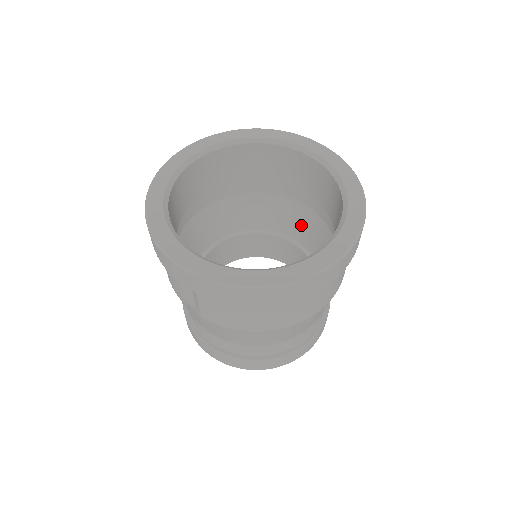
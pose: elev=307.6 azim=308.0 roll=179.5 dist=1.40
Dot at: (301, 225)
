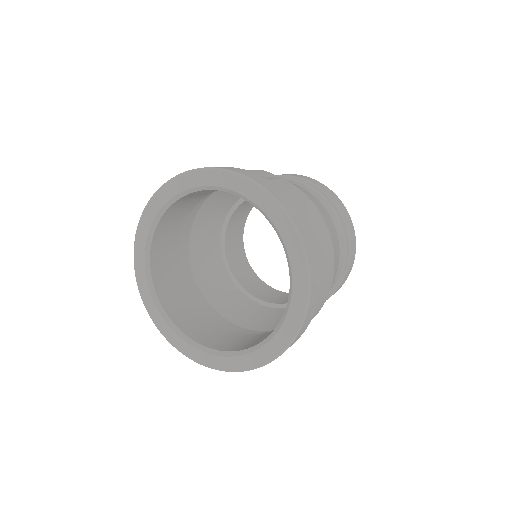
Dot at: occluded
